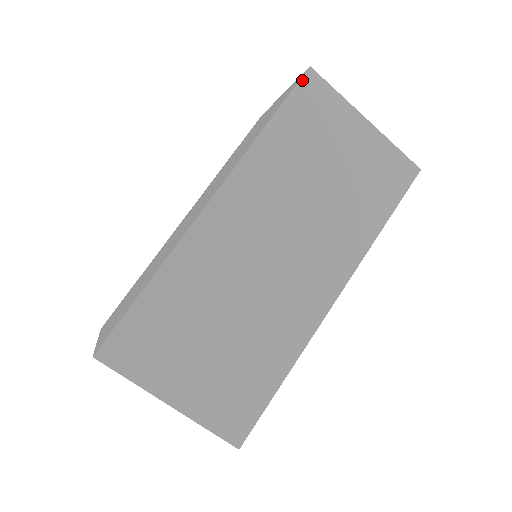
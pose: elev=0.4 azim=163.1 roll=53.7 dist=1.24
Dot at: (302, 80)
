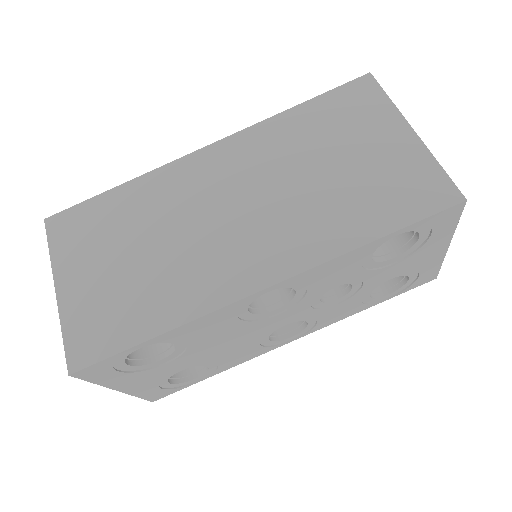
Dot at: (354, 81)
